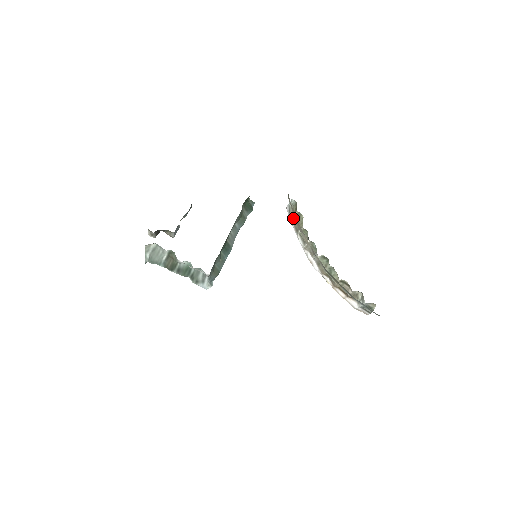
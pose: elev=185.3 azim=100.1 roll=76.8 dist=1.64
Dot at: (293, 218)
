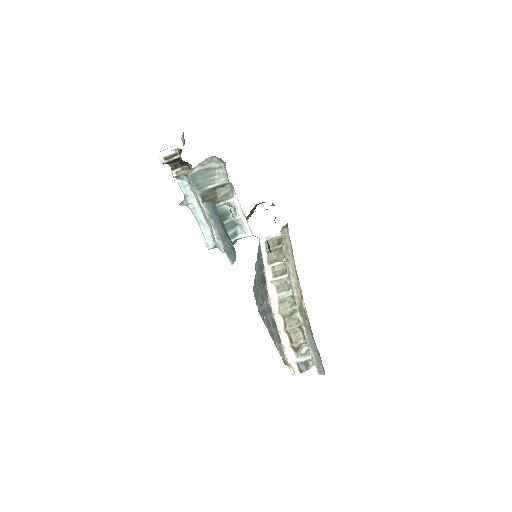
Dot at: occluded
